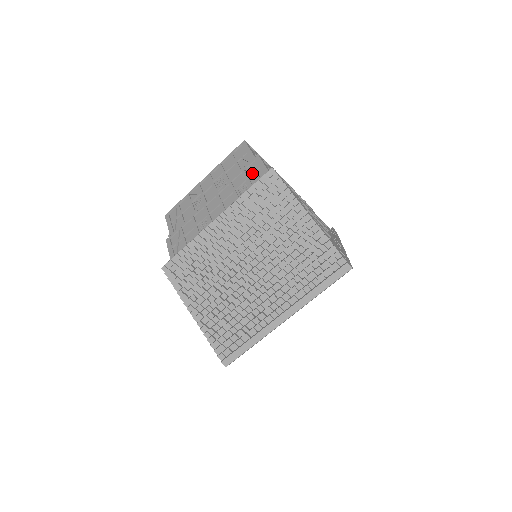
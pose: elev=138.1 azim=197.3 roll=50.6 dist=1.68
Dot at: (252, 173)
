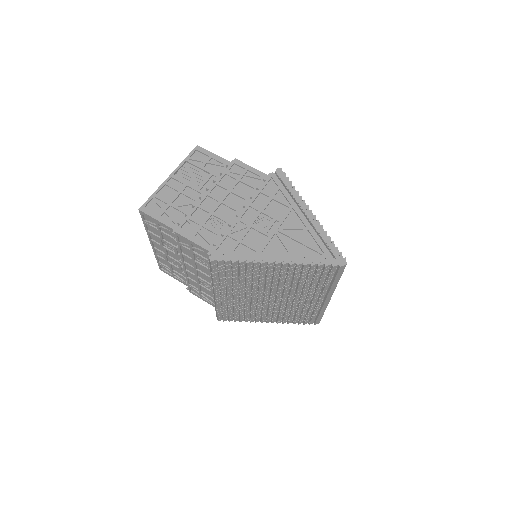
Dot at: (191, 249)
